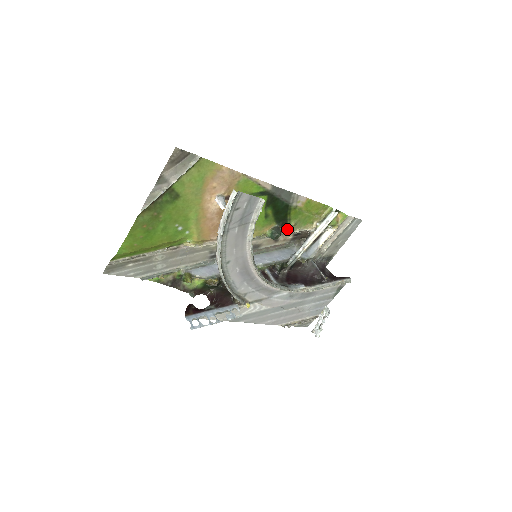
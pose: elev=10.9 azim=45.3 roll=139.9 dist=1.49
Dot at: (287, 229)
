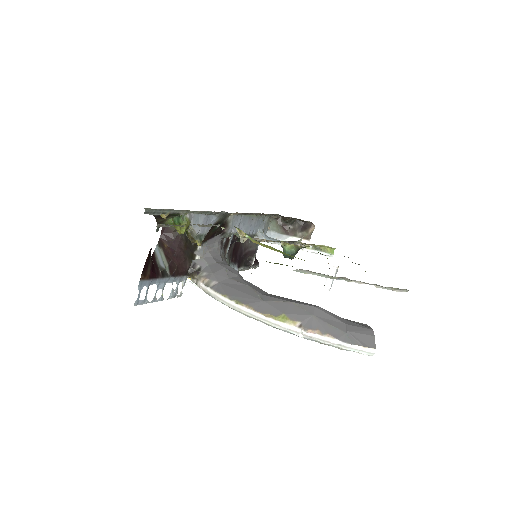
Dot at: occluded
